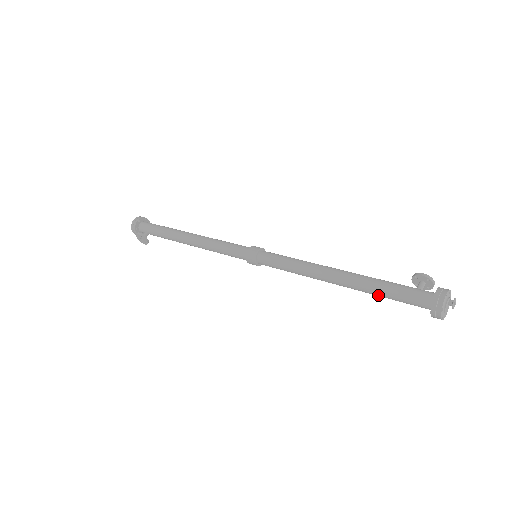
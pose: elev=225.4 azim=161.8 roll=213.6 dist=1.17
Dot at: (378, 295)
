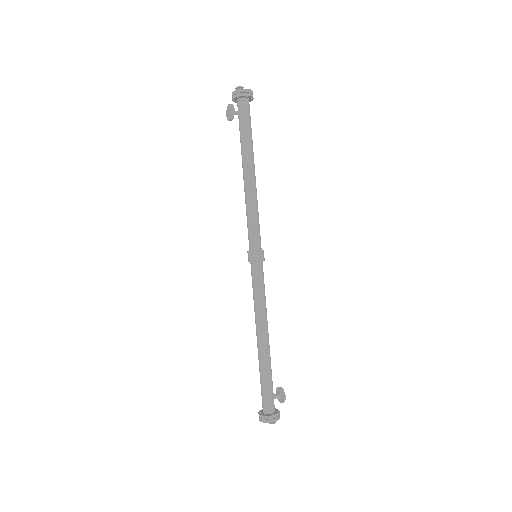
Dot at: (260, 373)
